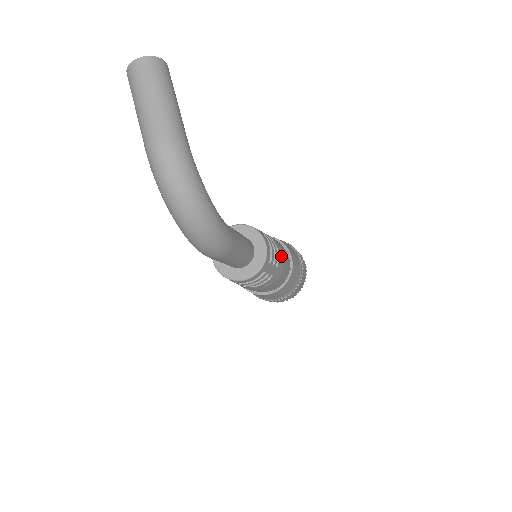
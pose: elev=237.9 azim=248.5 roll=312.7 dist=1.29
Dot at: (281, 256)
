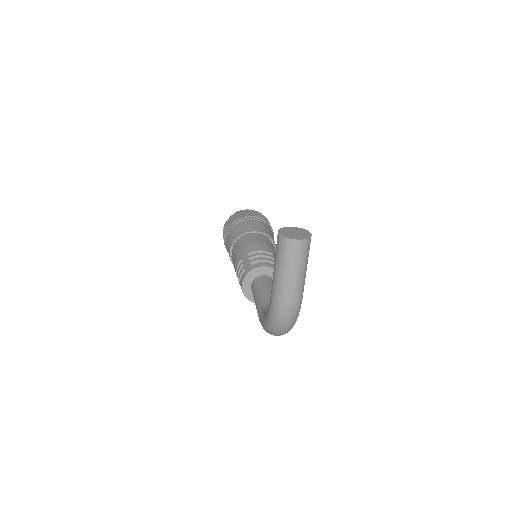
Dot at: occluded
